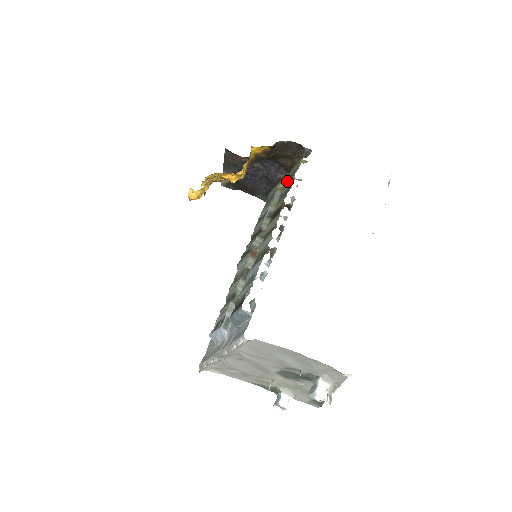
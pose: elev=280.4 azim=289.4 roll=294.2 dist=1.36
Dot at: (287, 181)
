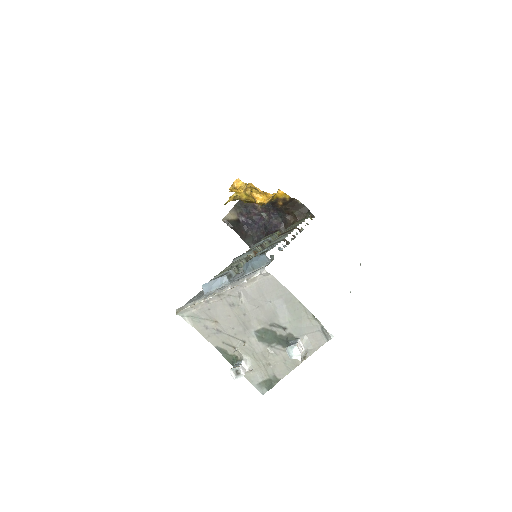
Dot at: (294, 224)
